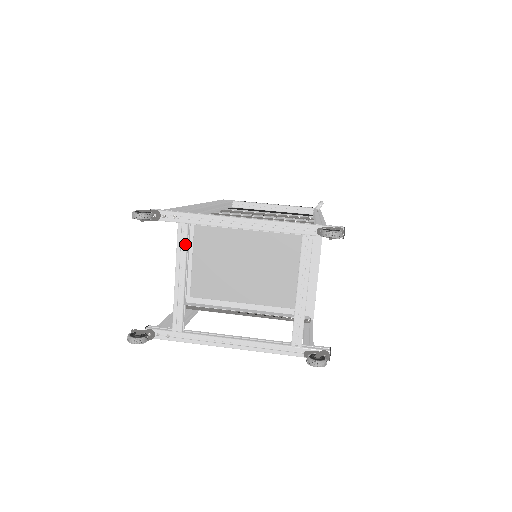
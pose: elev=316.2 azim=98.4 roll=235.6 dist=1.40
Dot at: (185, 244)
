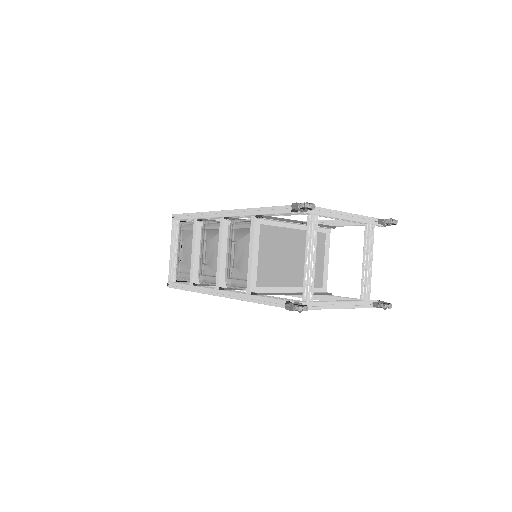
Dot at: occluded
